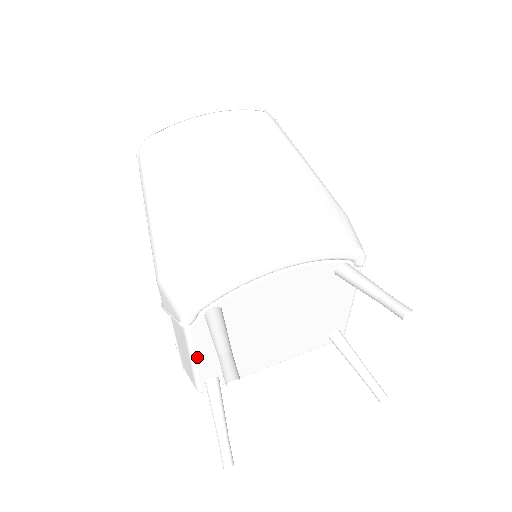
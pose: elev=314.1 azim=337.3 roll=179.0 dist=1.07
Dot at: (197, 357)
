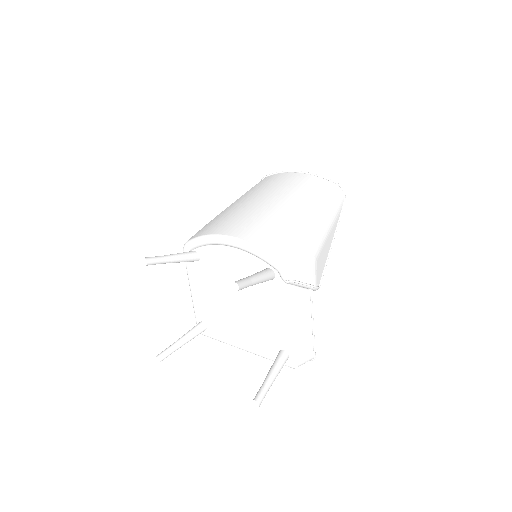
Dot at: (192, 291)
